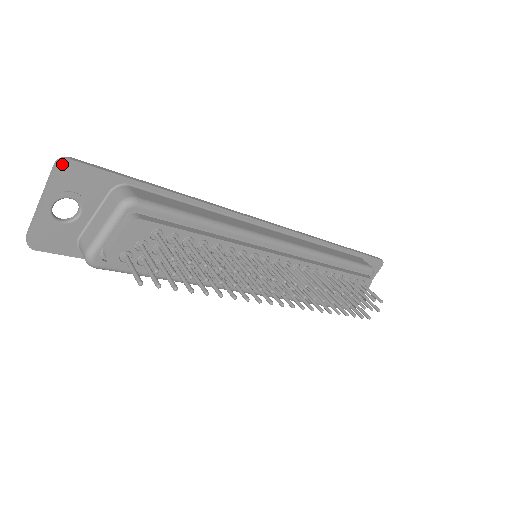
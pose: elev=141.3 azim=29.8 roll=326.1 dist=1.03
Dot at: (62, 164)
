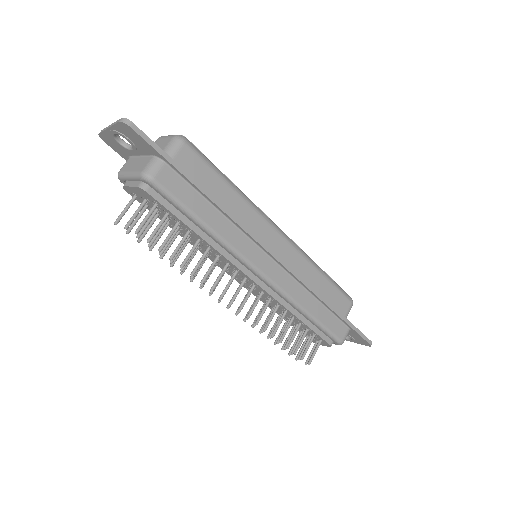
Dot at: (124, 124)
